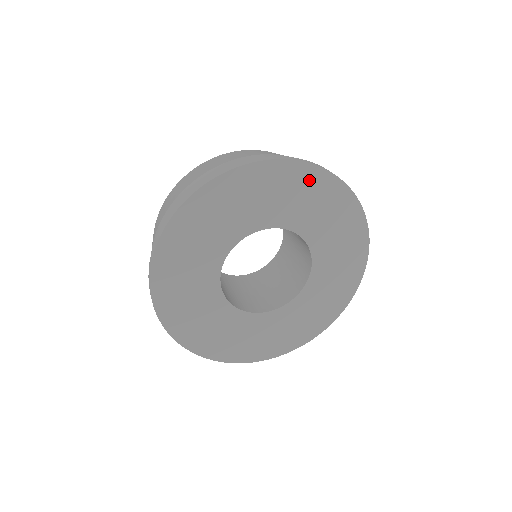
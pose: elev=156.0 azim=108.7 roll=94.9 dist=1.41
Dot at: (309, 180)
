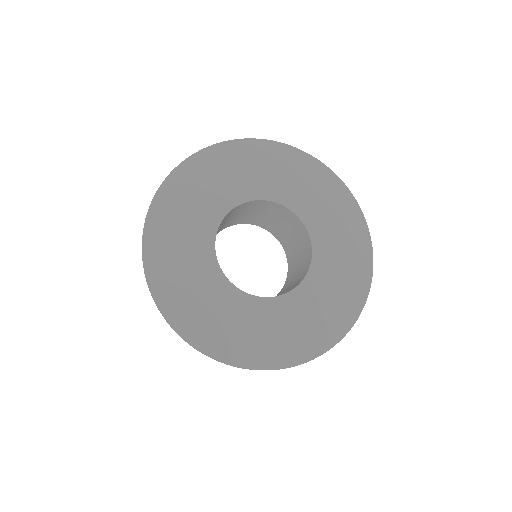
Dot at: (292, 160)
